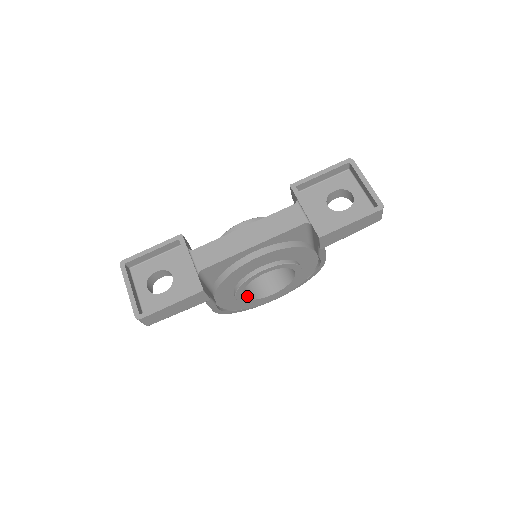
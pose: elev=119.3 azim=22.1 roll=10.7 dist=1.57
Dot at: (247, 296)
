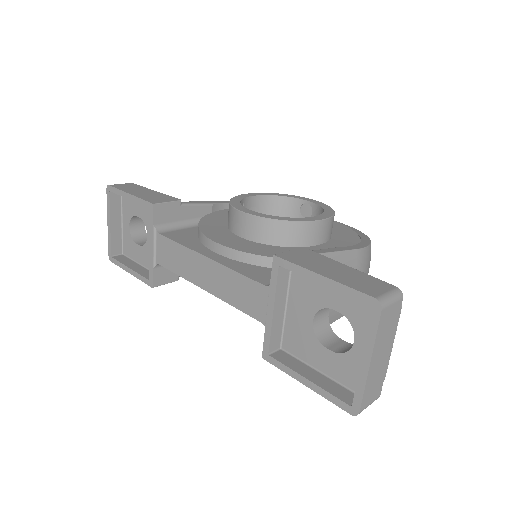
Dot at: occluded
